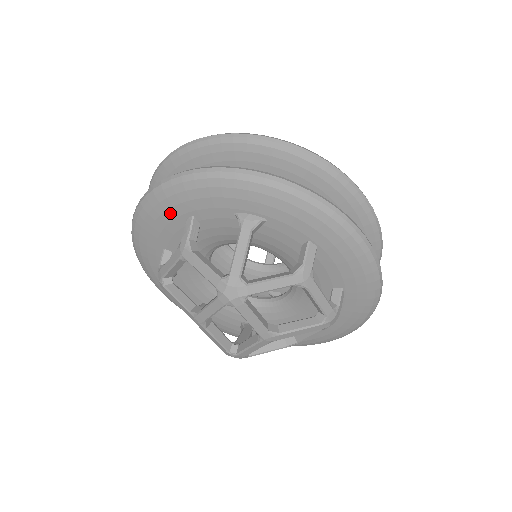
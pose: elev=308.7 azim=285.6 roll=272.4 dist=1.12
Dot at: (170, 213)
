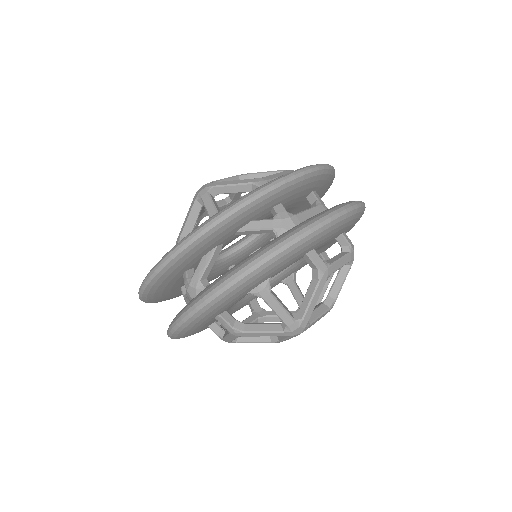
Dot at: (201, 326)
